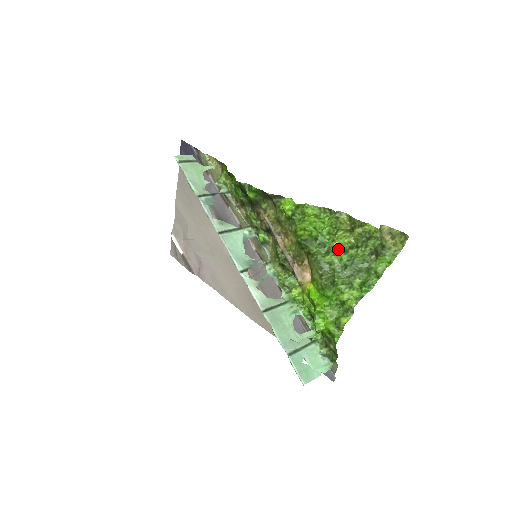
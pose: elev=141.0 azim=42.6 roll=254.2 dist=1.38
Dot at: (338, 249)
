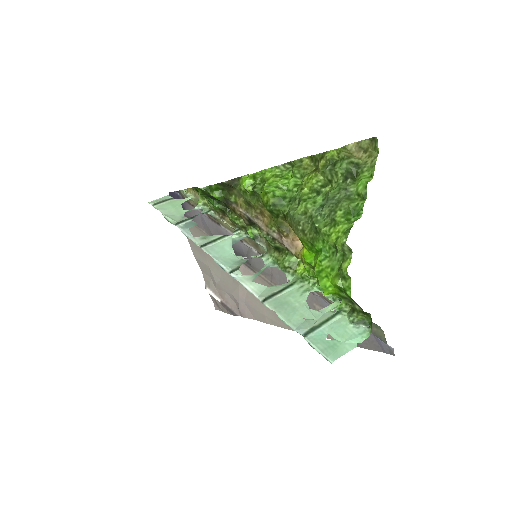
Dot at: (310, 195)
